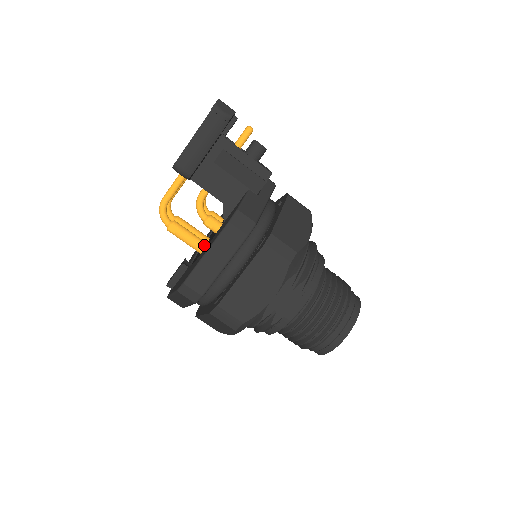
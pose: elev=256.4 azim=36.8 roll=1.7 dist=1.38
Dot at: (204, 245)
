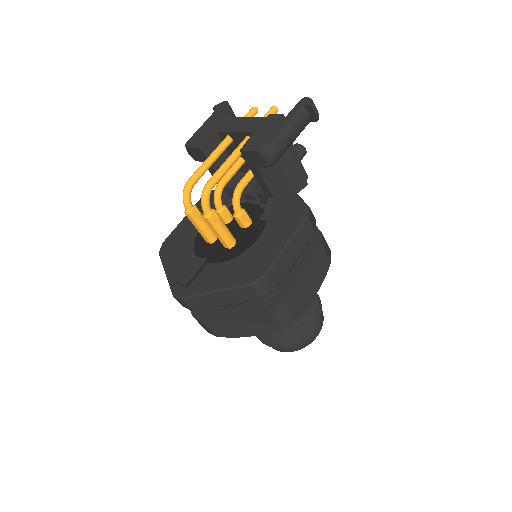
Dot at: (235, 239)
